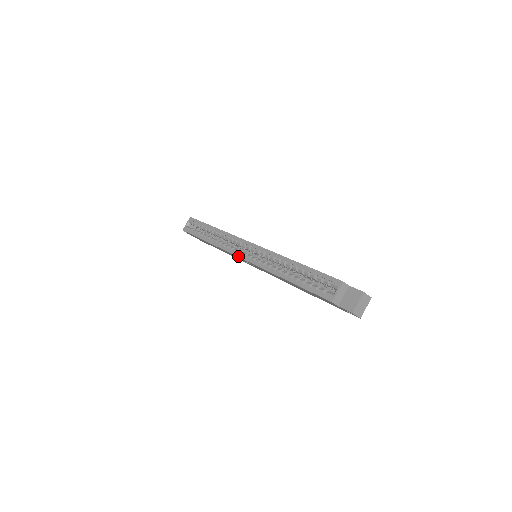
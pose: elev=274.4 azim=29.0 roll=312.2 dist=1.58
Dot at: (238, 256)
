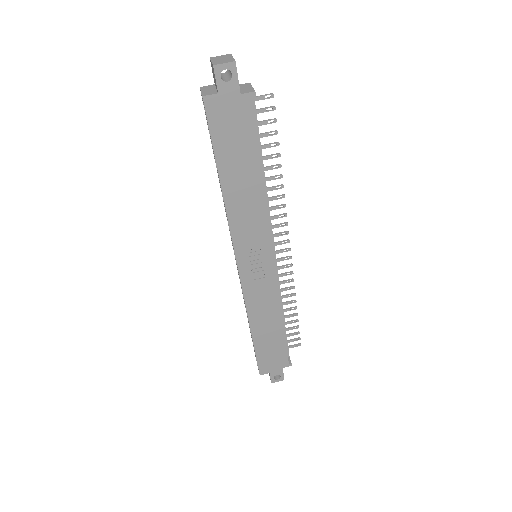
Dot at: occluded
